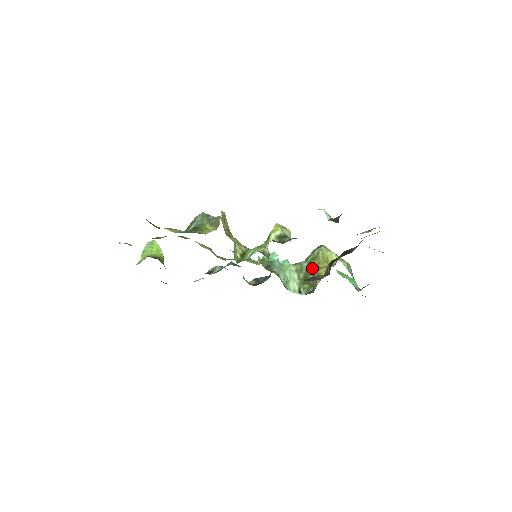
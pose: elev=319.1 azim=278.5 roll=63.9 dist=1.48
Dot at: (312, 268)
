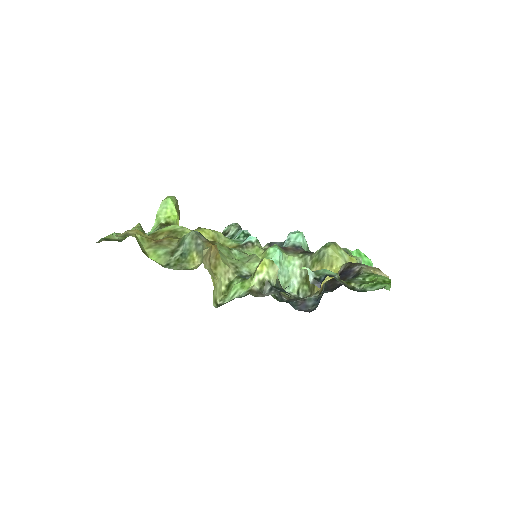
Dot at: occluded
